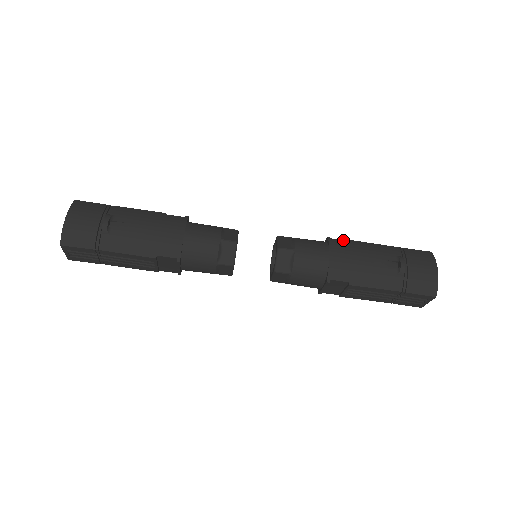
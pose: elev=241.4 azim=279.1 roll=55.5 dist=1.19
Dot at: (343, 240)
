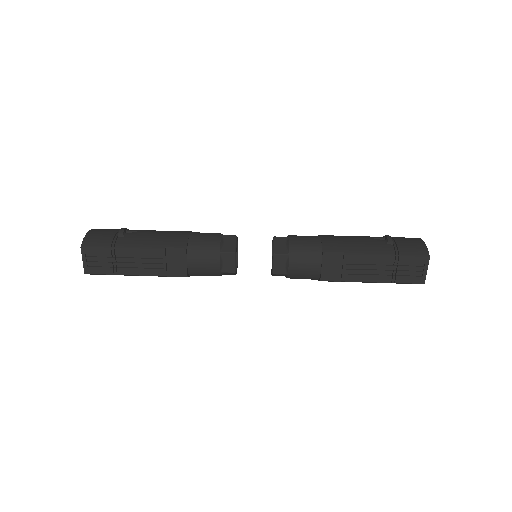
Dot at: occluded
